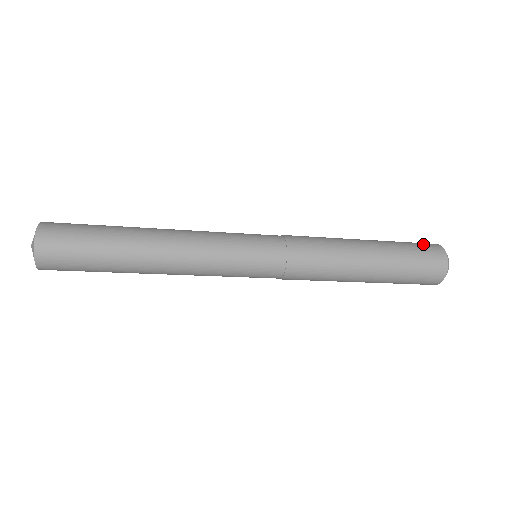
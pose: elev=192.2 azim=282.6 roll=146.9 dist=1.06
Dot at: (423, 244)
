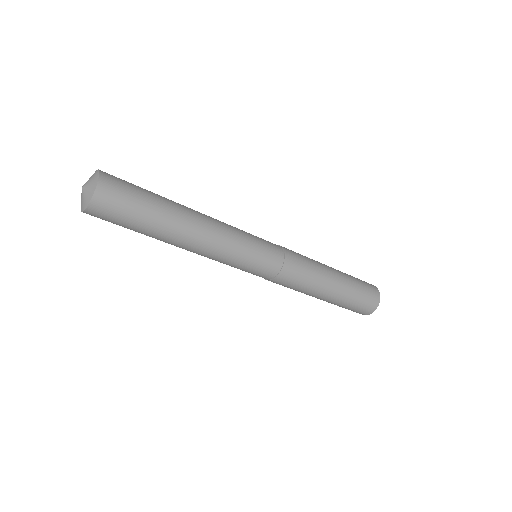
Dot at: (369, 285)
